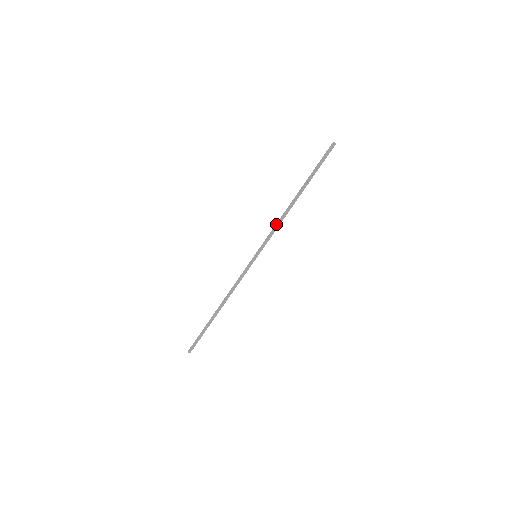
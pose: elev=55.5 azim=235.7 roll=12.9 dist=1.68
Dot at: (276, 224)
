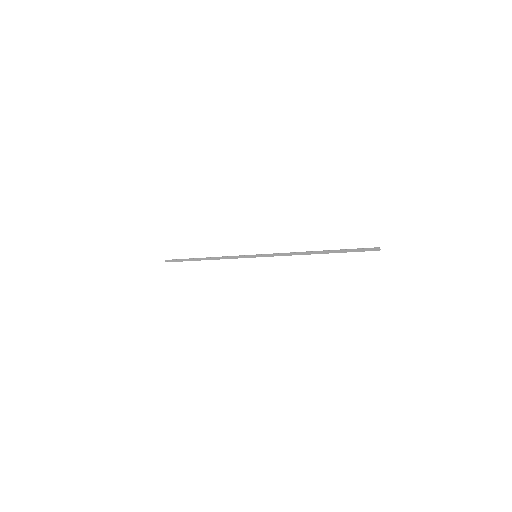
Dot at: occluded
